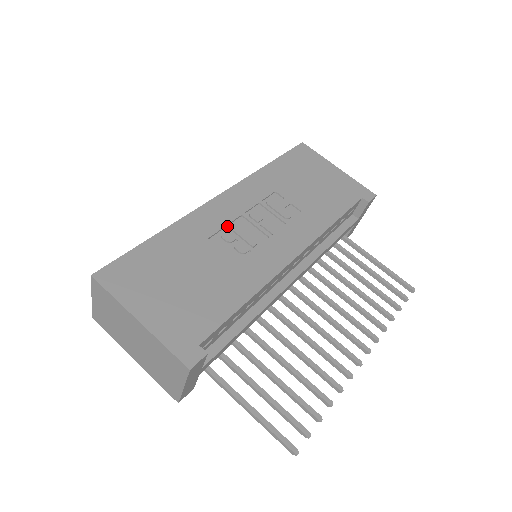
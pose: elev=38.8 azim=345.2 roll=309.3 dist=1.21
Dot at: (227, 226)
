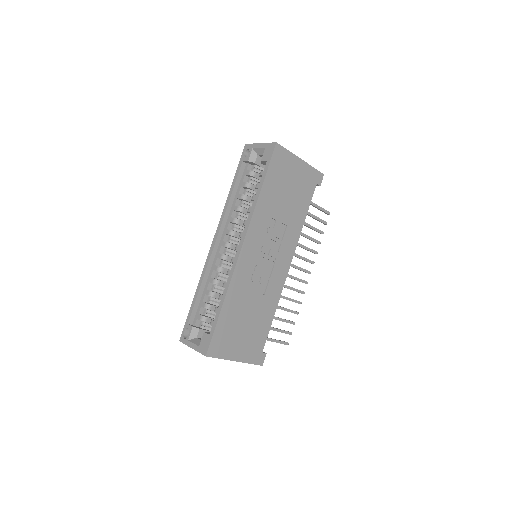
Dot at: (252, 270)
